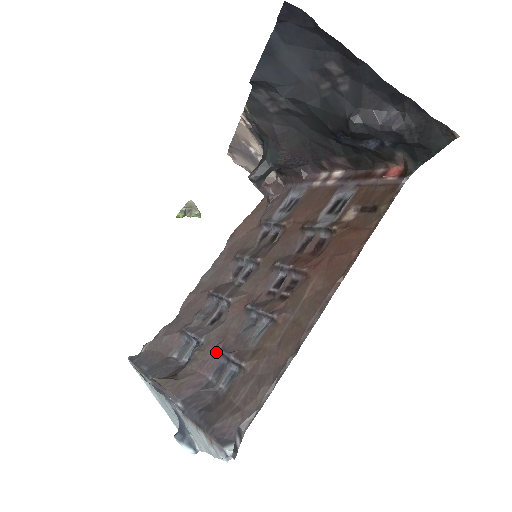
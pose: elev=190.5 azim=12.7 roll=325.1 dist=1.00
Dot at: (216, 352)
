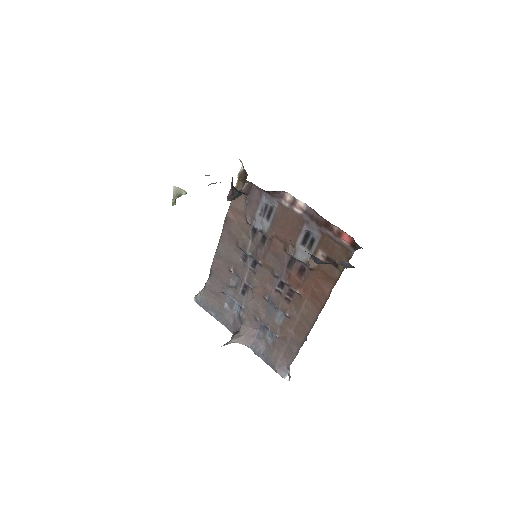
Dot at: (256, 319)
